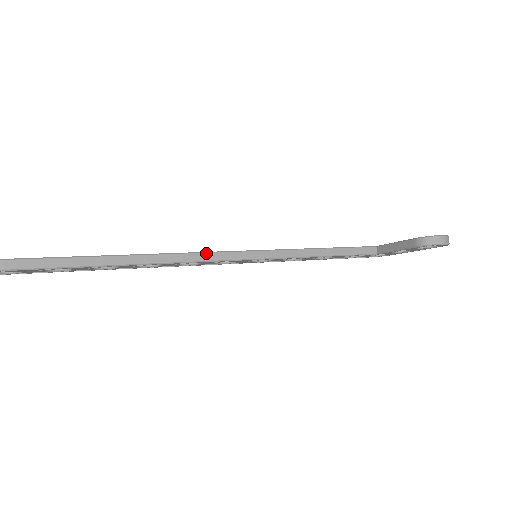
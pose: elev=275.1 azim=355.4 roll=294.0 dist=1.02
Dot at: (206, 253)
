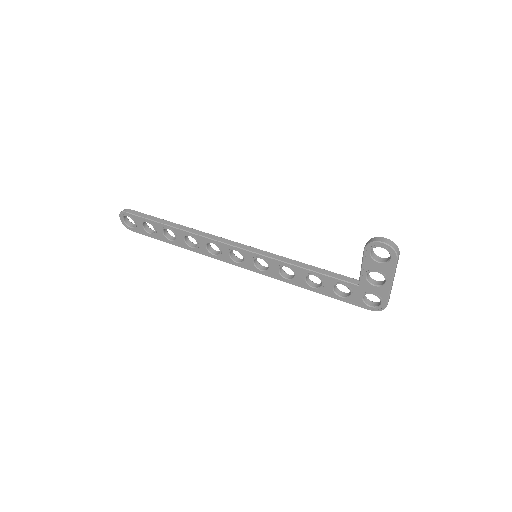
Dot at: (222, 238)
